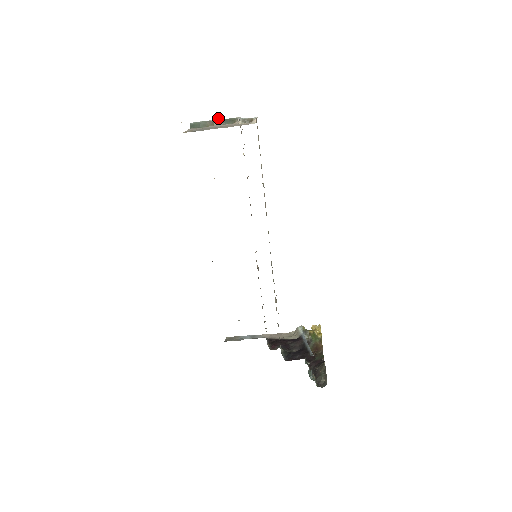
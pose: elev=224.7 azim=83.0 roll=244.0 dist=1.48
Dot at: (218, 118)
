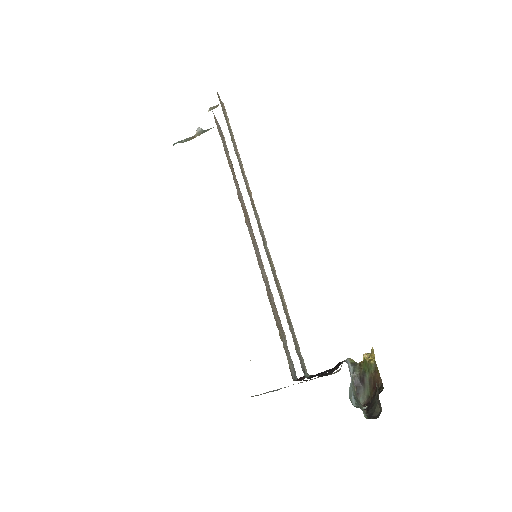
Dot at: (198, 130)
